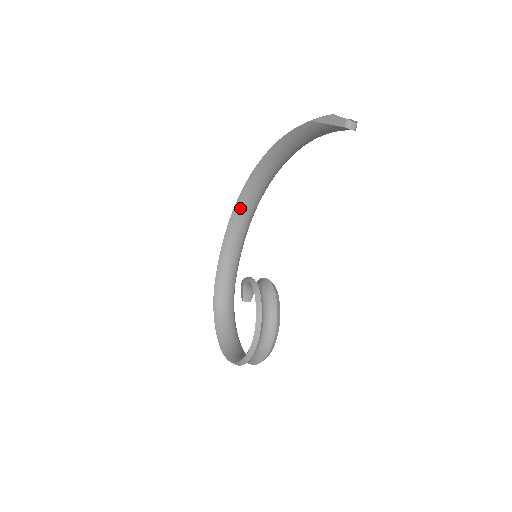
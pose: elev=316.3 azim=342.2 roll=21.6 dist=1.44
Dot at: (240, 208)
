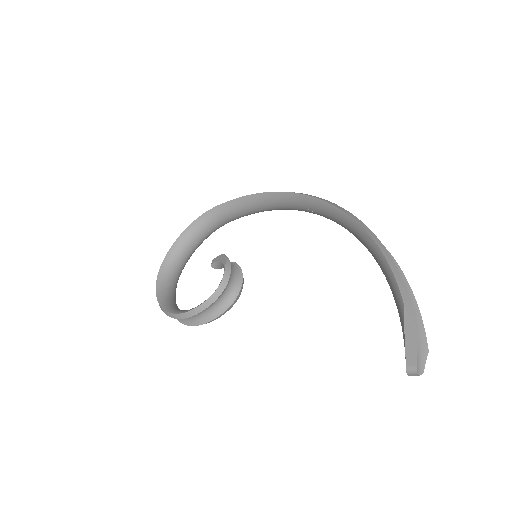
Dot at: (295, 200)
